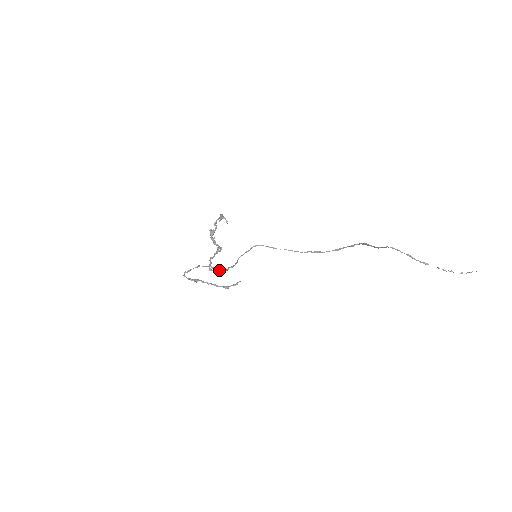
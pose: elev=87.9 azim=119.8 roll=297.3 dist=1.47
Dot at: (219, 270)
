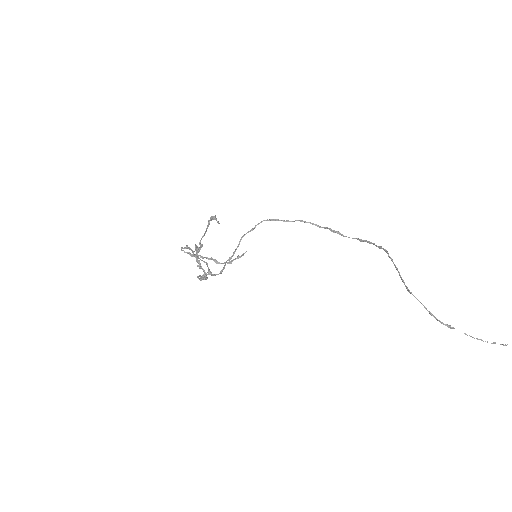
Dot at: (212, 275)
